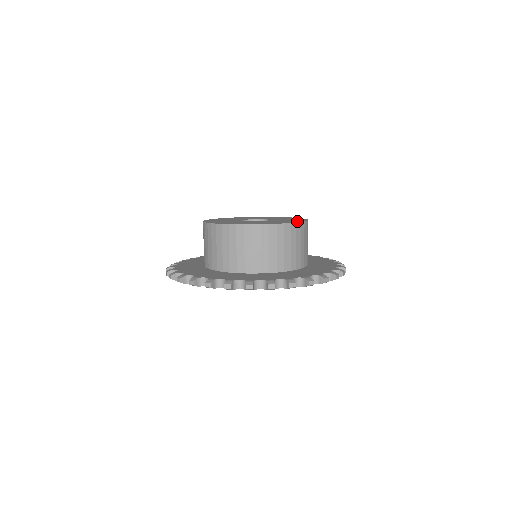
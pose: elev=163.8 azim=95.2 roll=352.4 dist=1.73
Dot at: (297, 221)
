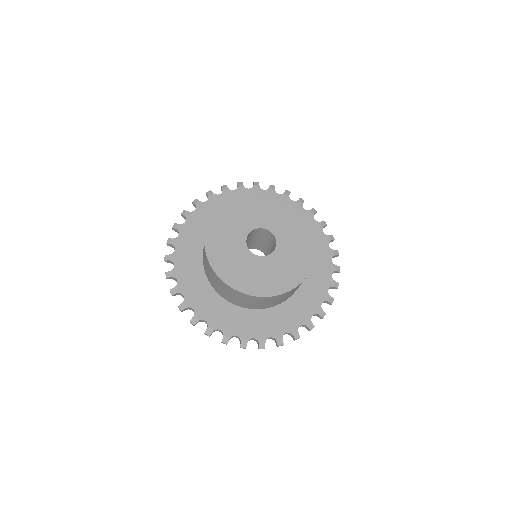
Dot at: (311, 245)
